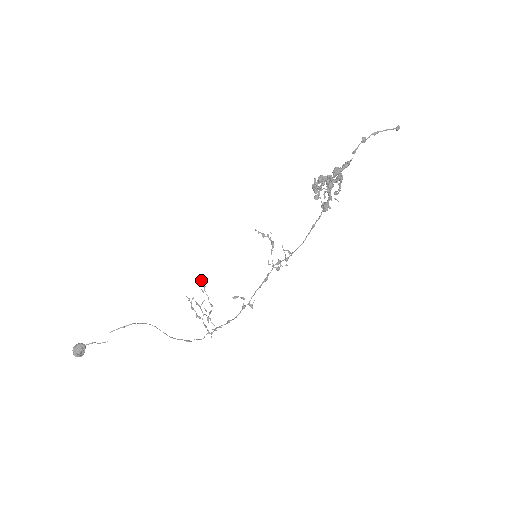
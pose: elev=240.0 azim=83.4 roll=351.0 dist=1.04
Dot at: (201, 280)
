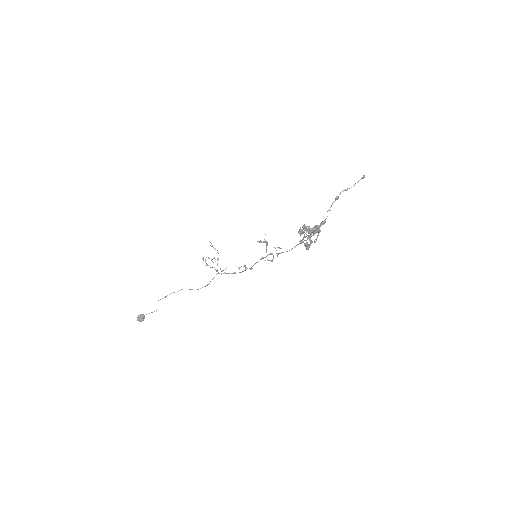
Dot at: (209, 241)
